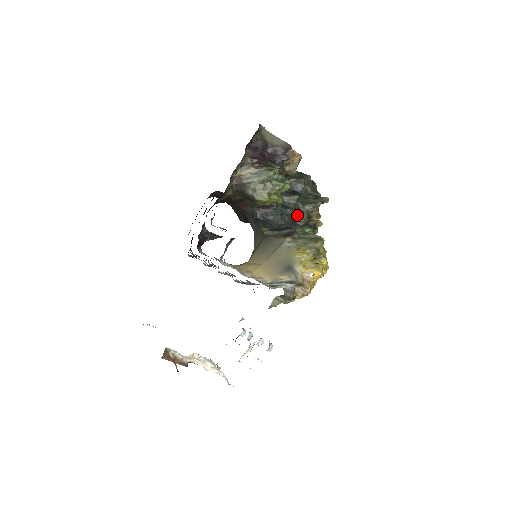
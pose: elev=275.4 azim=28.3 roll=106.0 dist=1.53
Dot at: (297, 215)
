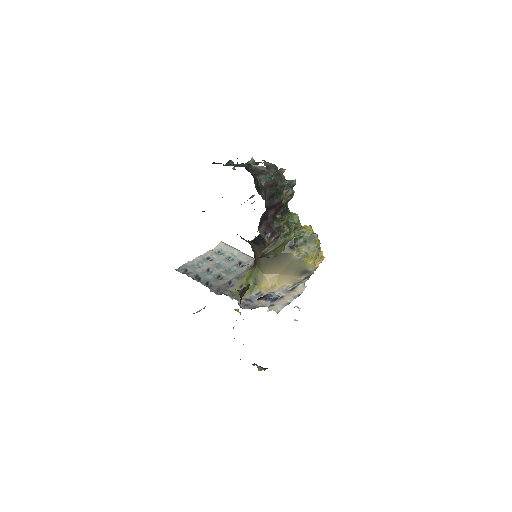
Dot at: occluded
